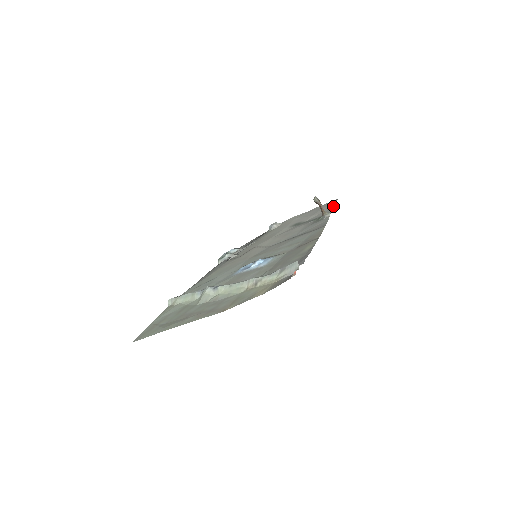
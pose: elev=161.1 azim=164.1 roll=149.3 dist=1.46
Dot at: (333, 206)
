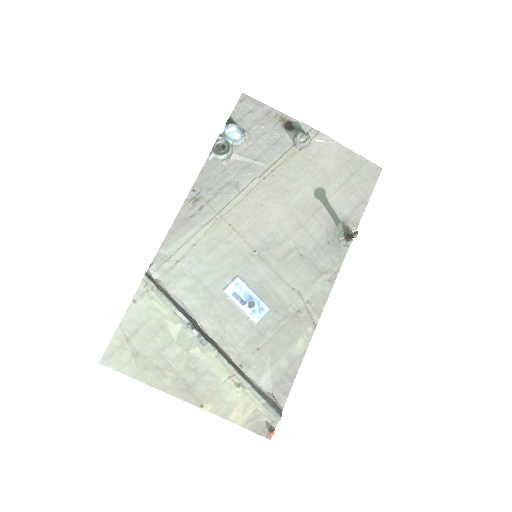
Dot at: (367, 201)
